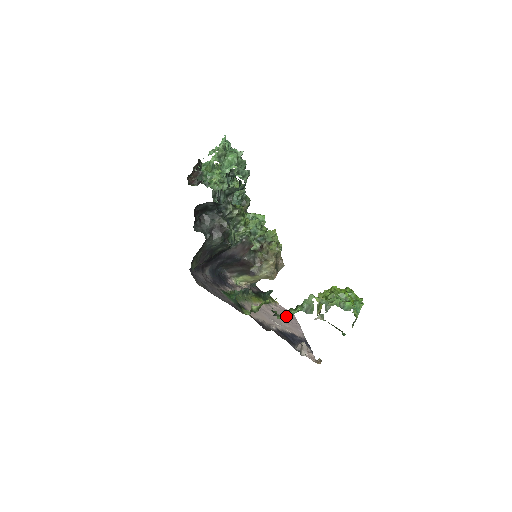
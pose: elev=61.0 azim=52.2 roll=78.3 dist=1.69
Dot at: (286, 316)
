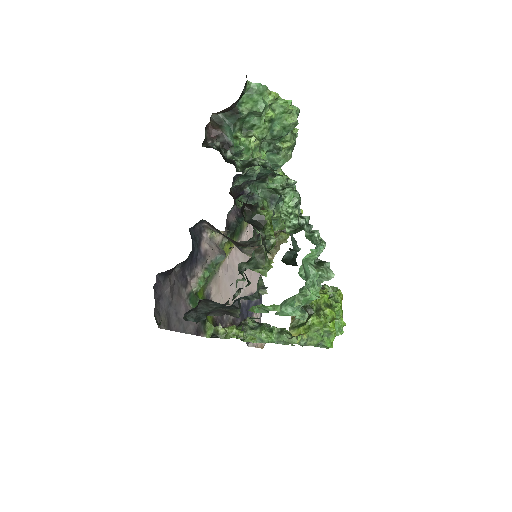
Dot at: (254, 336)
